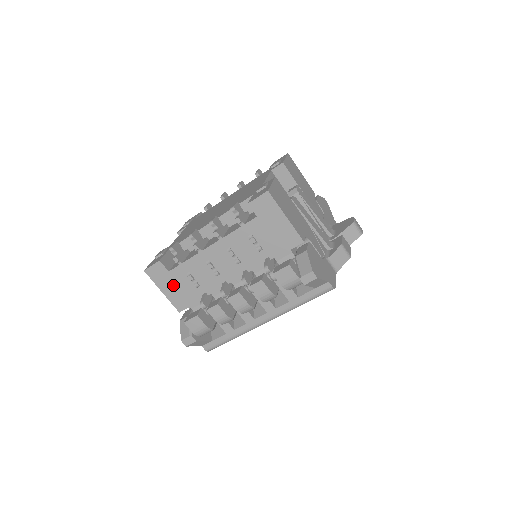
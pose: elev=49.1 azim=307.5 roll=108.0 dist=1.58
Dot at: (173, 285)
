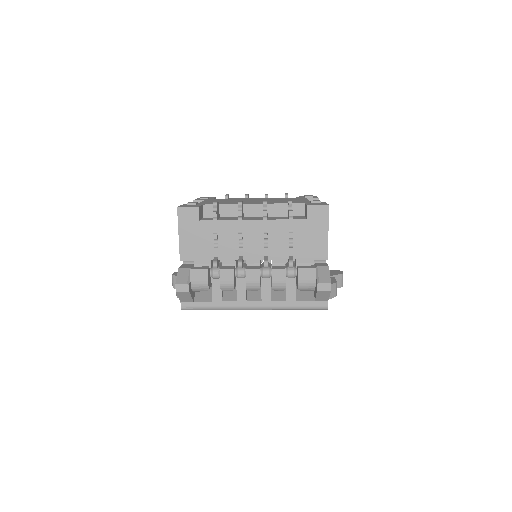
Dot at: (194, 234)
